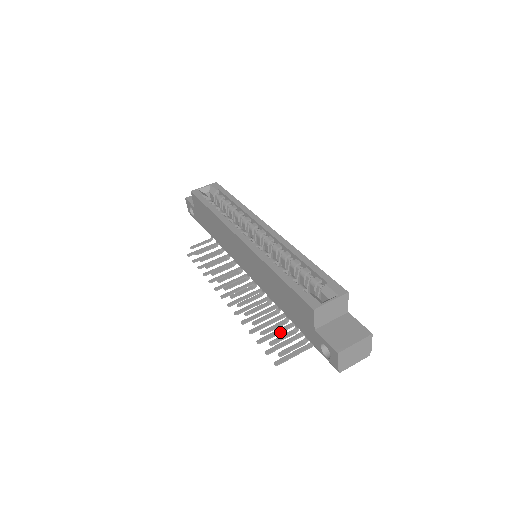
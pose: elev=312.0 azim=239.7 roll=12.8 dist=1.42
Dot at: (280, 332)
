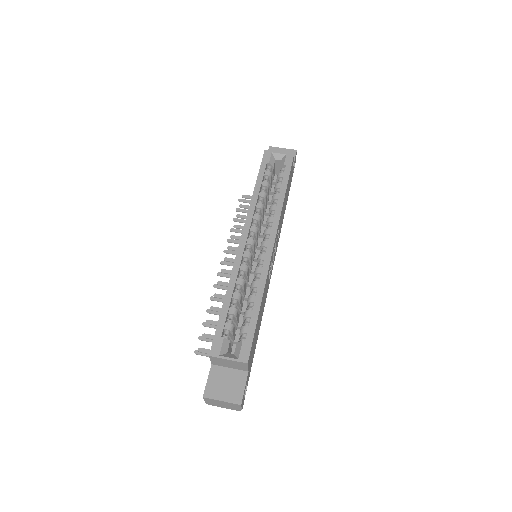
Dot at: occluded
